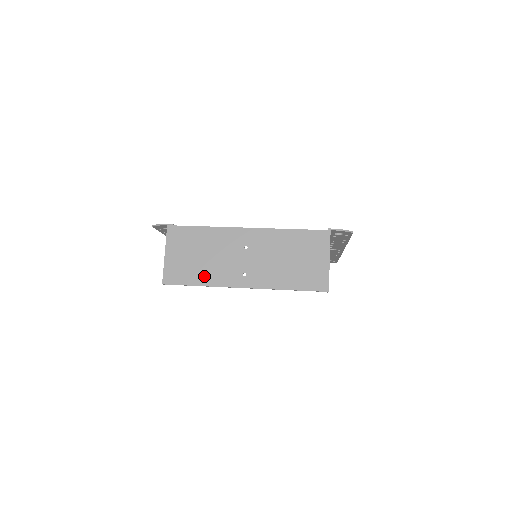
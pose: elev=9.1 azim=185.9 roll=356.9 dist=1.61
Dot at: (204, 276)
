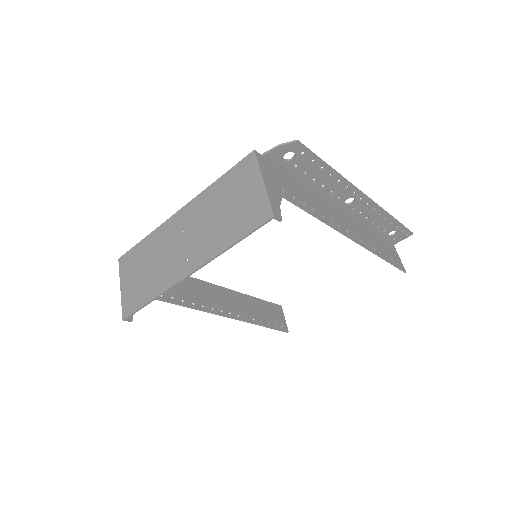
Dot at: (153, 287)
